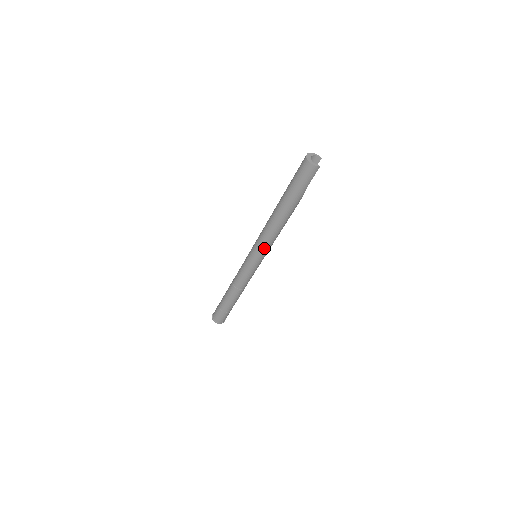
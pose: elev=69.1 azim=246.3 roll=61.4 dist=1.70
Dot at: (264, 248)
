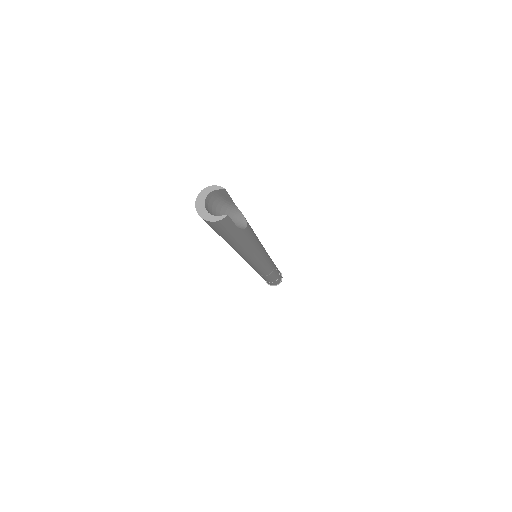
Dot at: (254, 261)
